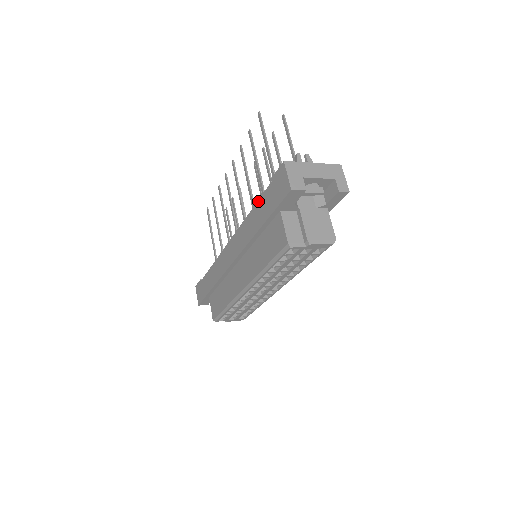
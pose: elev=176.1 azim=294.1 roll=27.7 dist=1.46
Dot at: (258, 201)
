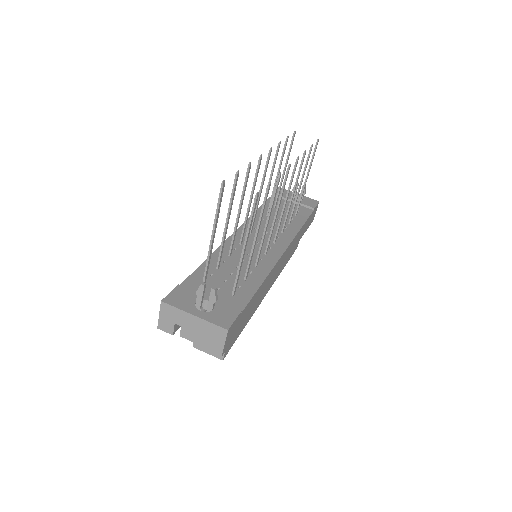
Dot at: (195, 270)
